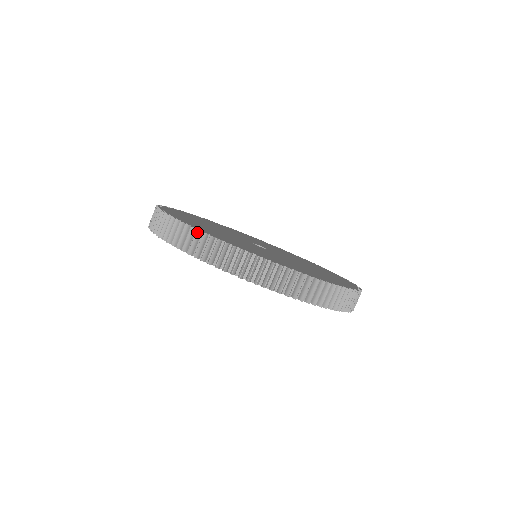
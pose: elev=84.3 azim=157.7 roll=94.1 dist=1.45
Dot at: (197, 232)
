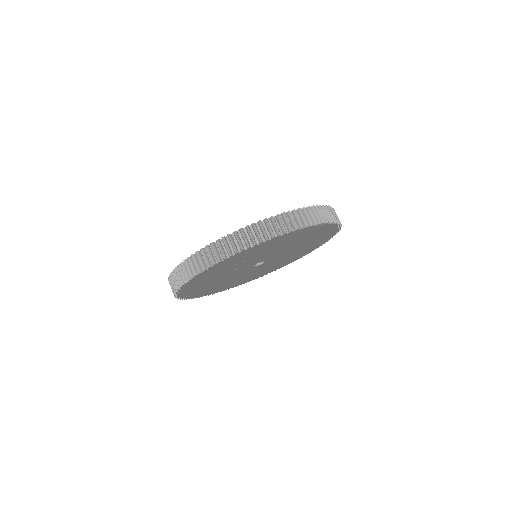
Dot at: (178, 267)
